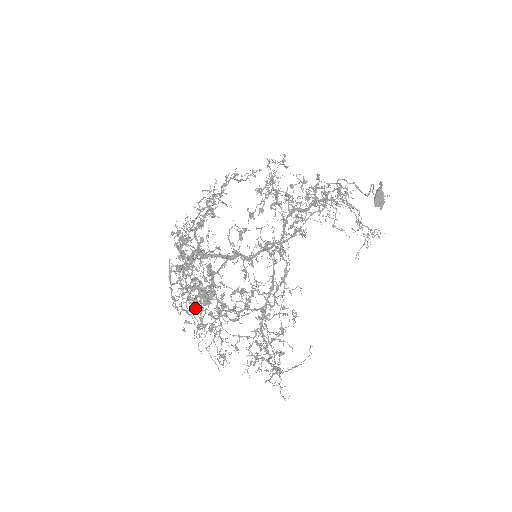
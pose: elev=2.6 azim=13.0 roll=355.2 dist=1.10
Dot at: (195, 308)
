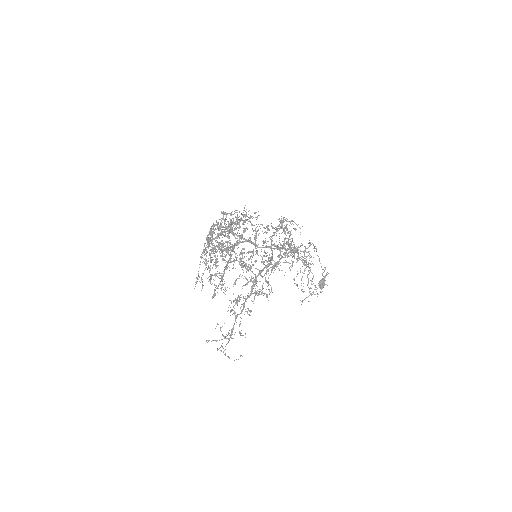
Dot at: occluded
